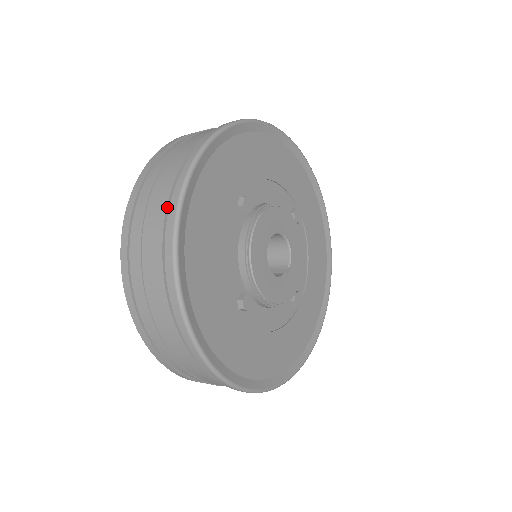
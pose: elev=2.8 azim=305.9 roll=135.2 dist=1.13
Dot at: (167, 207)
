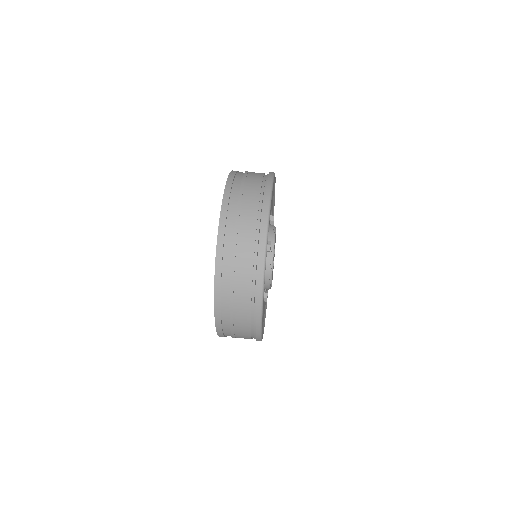
Dot at: (252, 284)
